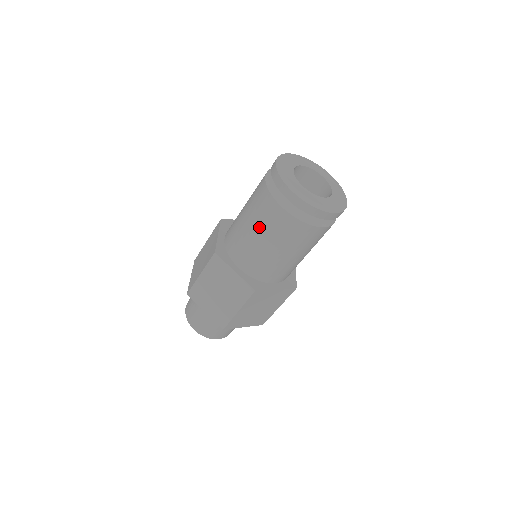
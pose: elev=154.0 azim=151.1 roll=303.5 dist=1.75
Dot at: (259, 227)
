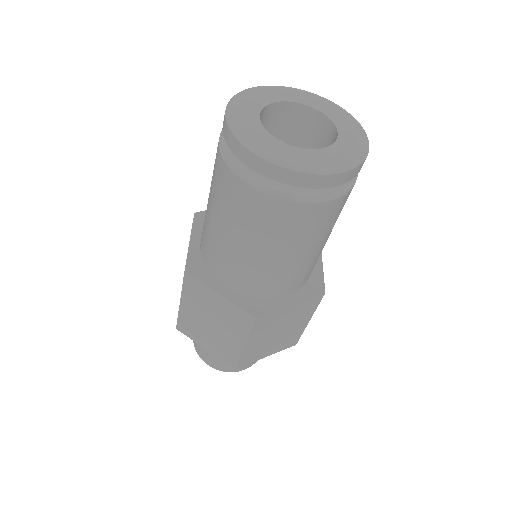
Dot at: (229, 223)
